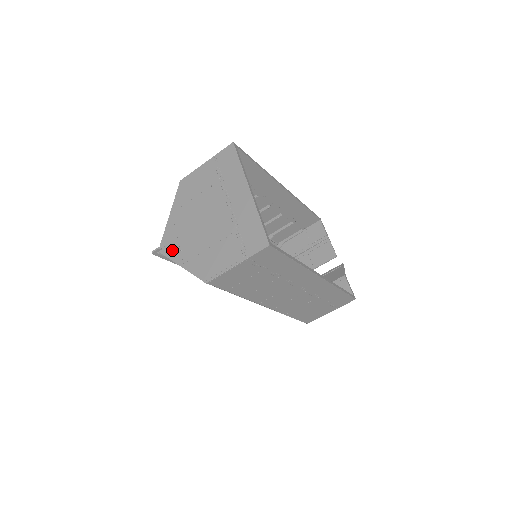
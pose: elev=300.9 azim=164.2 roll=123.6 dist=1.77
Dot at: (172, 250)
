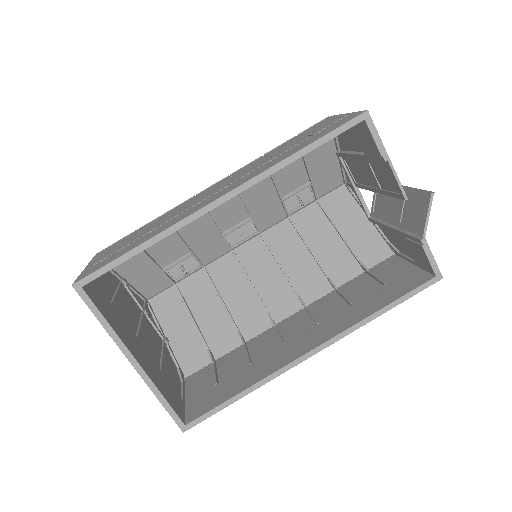
Dot at: occluded
